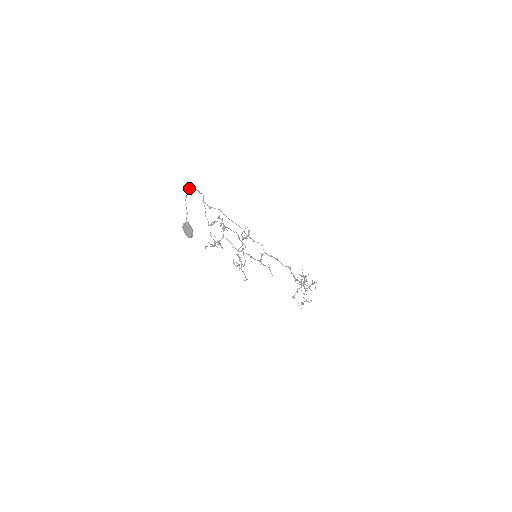
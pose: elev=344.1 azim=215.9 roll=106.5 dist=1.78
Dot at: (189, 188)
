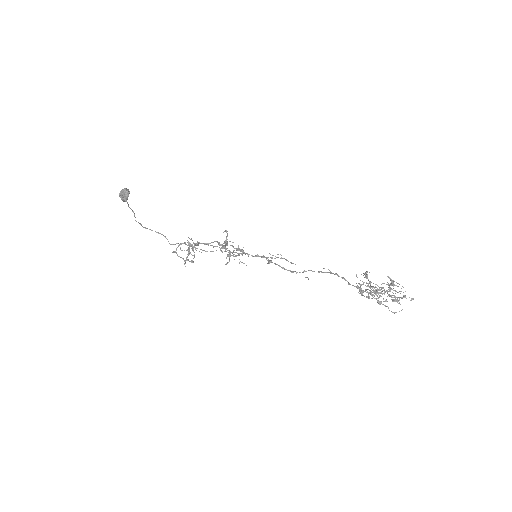
Dot at: (145, 228)
